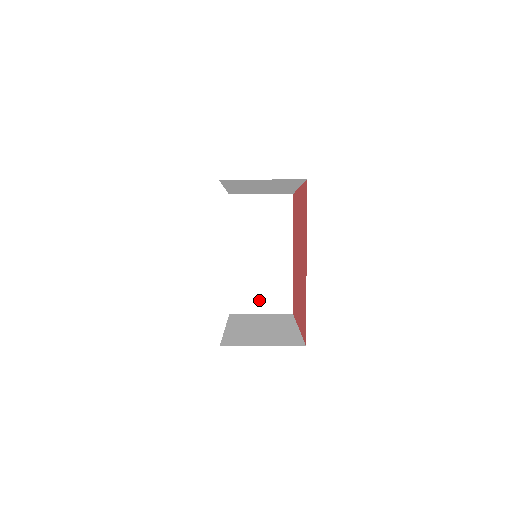
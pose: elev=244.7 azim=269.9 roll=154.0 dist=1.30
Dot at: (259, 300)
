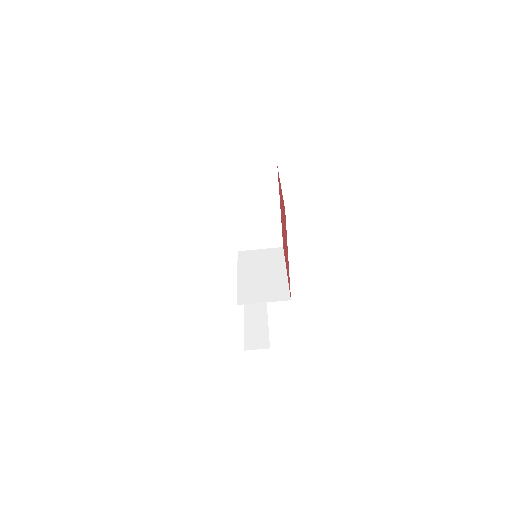
Dot at: (262, 296)
